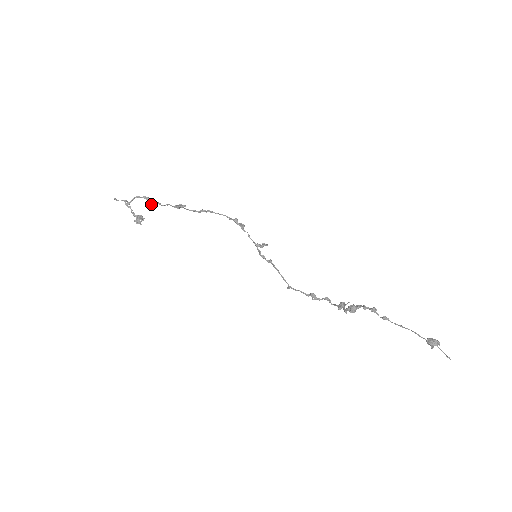
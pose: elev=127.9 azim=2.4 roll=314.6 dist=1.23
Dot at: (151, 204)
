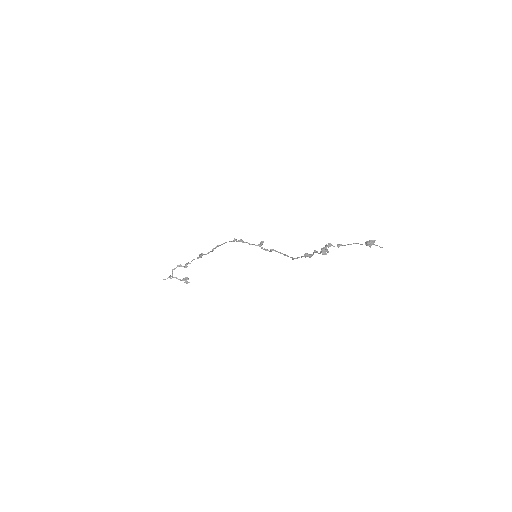
Dot at: (184, 267)
